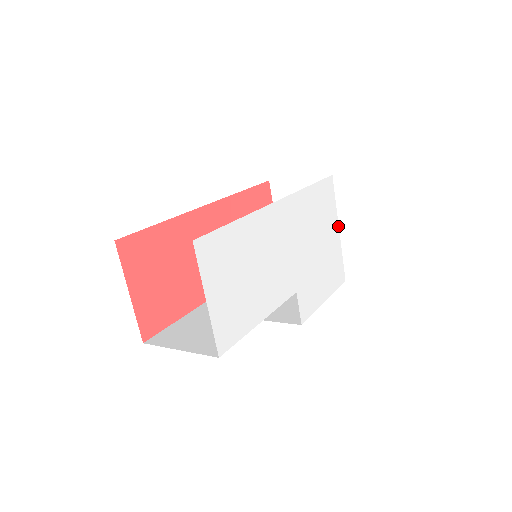
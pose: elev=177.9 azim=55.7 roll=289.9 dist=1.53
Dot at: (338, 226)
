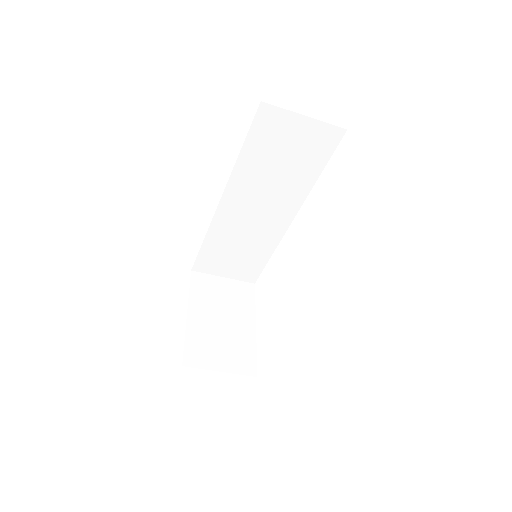
Dot at: occluded
